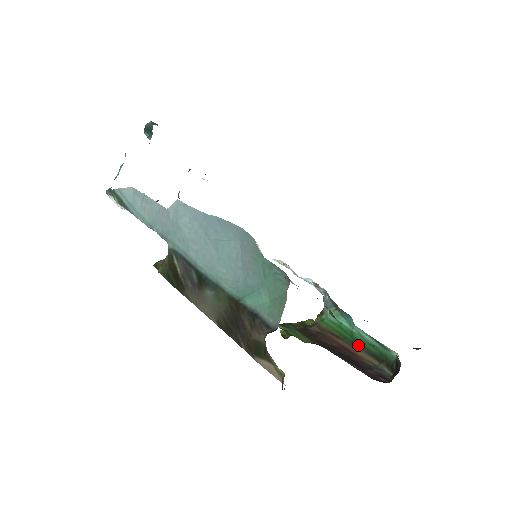
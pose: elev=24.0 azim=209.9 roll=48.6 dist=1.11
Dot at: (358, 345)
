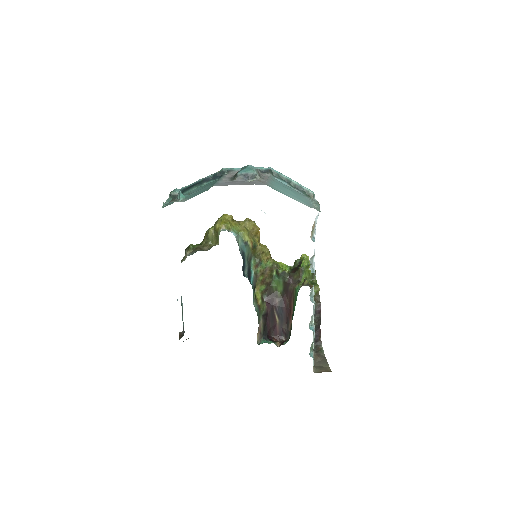
Dot at: (292, 317)
